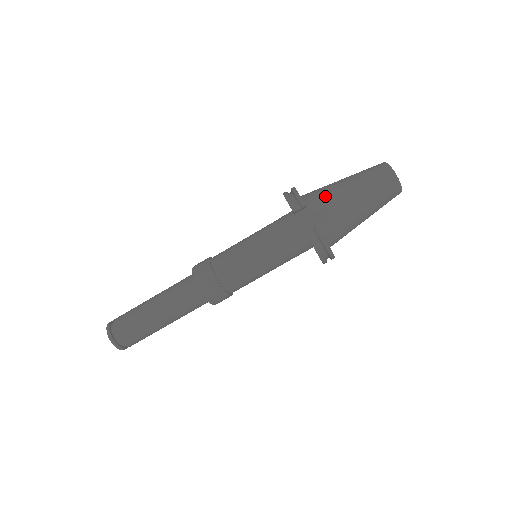
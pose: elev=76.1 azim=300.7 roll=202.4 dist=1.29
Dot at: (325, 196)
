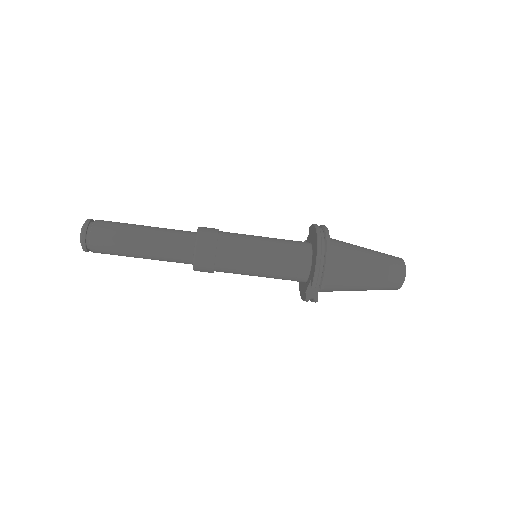
Dot at: (343, 279)
